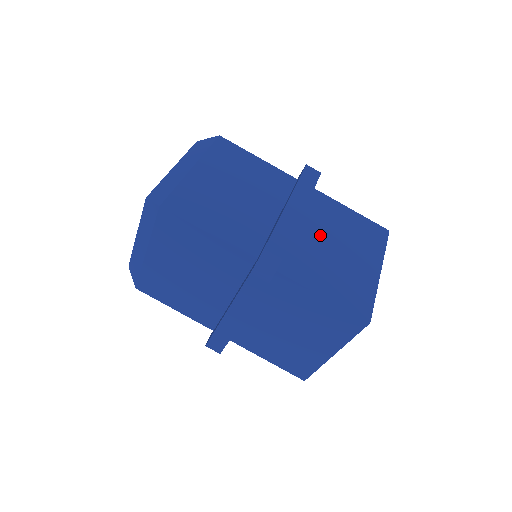
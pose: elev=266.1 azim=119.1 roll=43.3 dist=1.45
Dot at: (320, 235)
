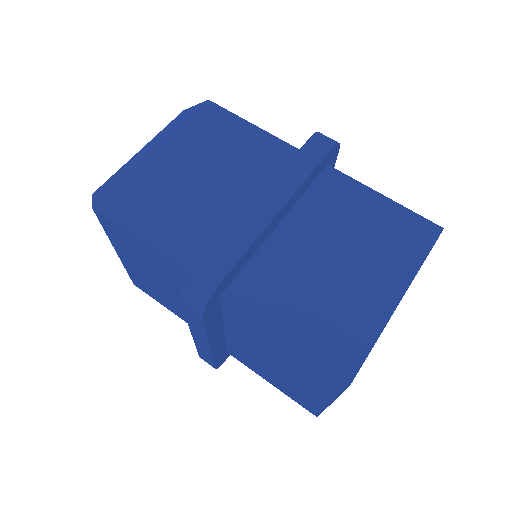
Dot at: occluded
